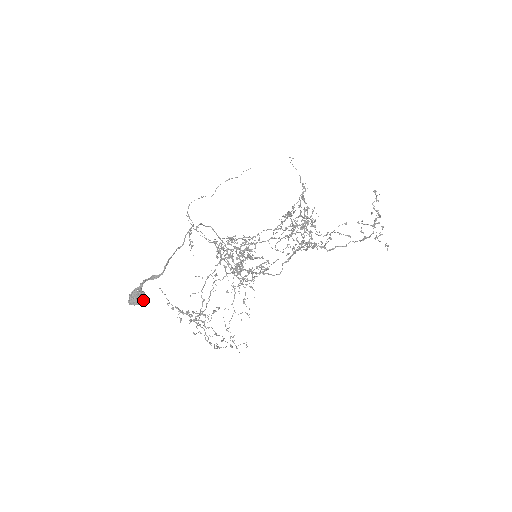
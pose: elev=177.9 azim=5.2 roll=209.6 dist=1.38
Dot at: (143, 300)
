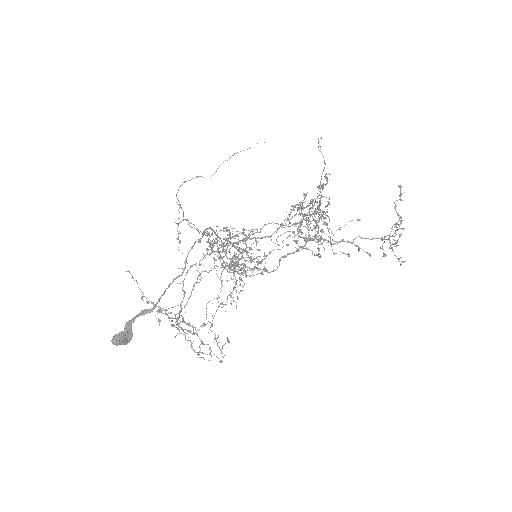
Dot at: (131, 339)
